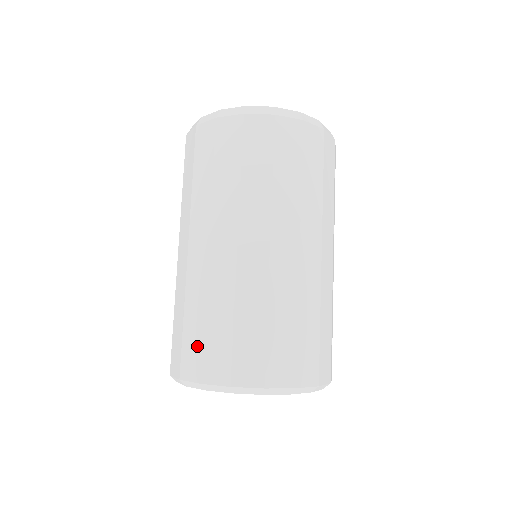
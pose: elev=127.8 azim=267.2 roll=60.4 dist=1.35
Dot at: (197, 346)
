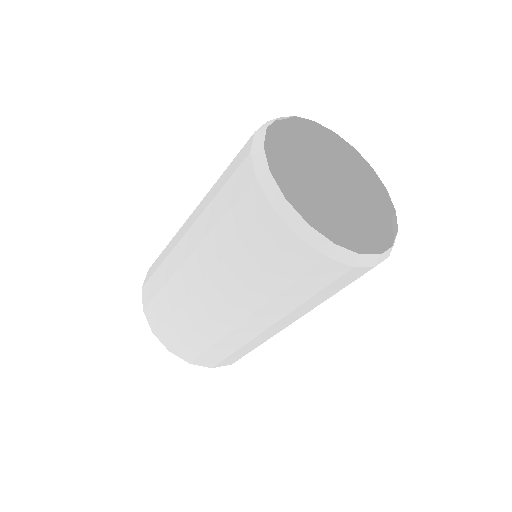
Dot at: (161, 315)
